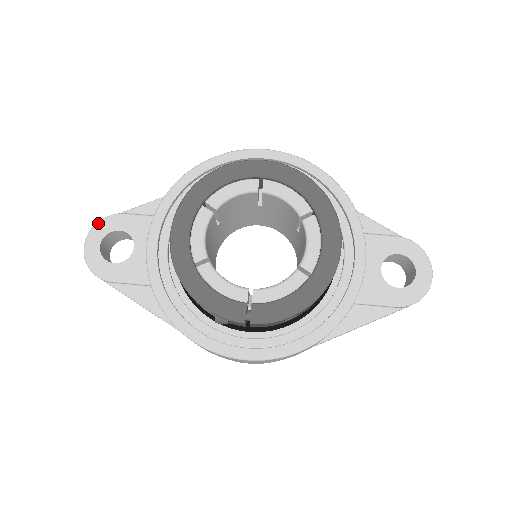
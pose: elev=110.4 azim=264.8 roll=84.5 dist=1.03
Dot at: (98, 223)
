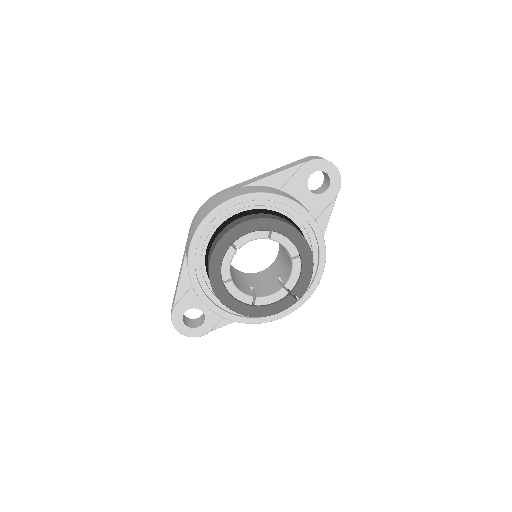
Dot at: (173, 321)
